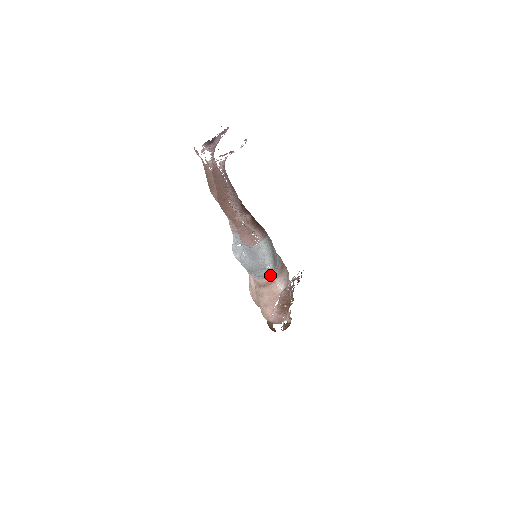
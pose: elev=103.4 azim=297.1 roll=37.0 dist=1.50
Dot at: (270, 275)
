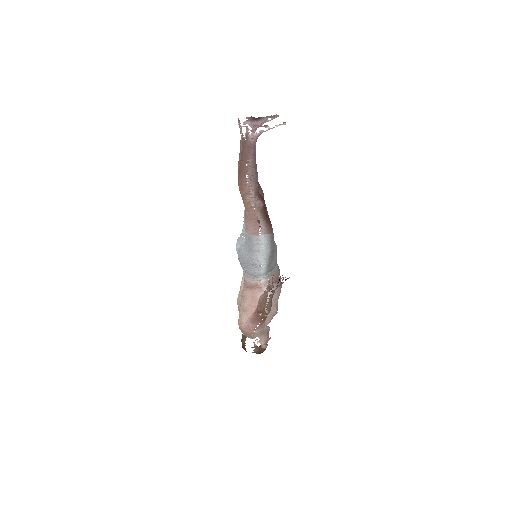
Dot at: (260, 278)
